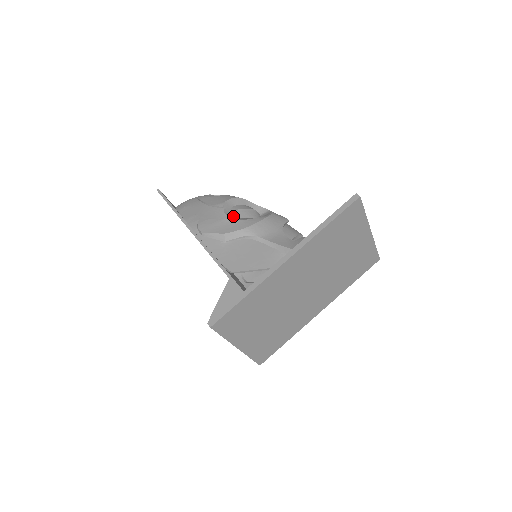
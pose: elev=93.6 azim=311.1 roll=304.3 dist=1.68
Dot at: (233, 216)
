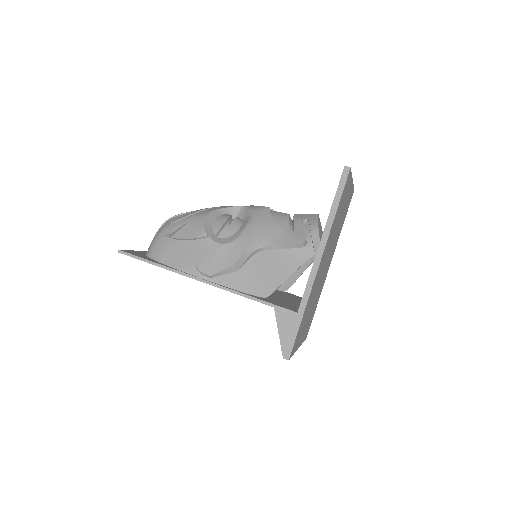
Dot at: (223, 239)
